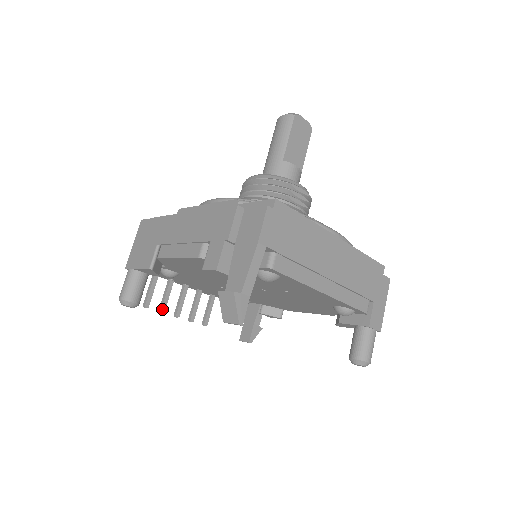
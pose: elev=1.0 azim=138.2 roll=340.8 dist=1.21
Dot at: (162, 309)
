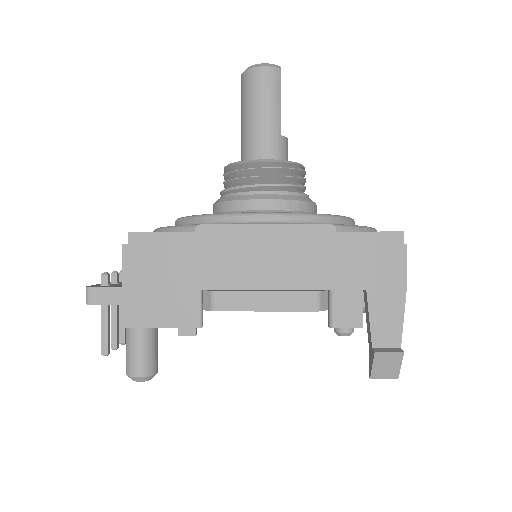
Dot at: (117, 345)
